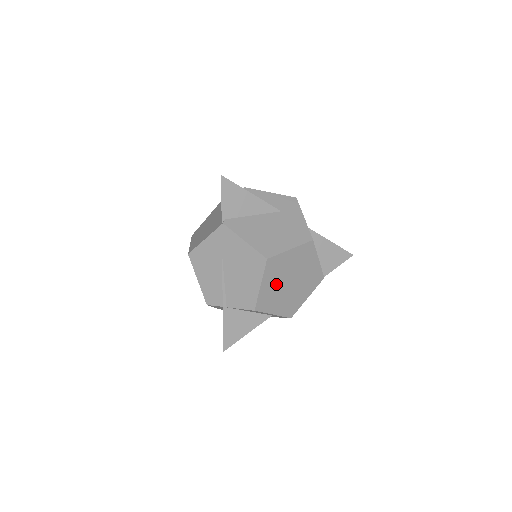
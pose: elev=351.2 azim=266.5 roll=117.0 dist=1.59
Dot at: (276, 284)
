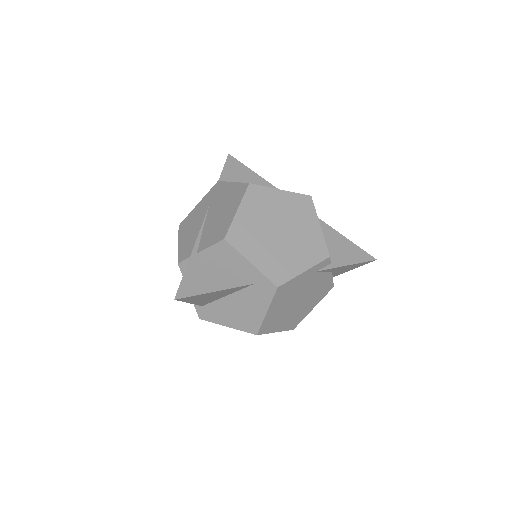
Dot at: (258, 222)
